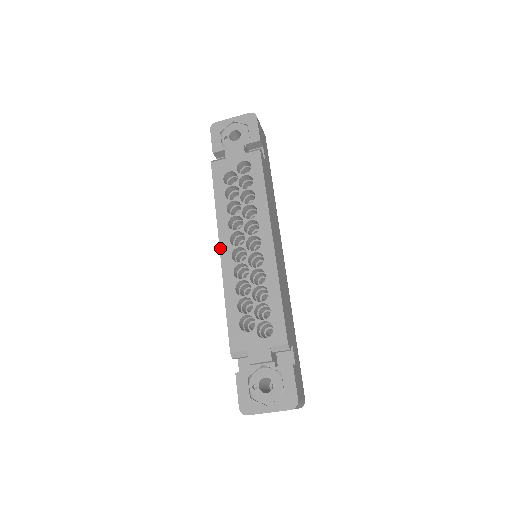
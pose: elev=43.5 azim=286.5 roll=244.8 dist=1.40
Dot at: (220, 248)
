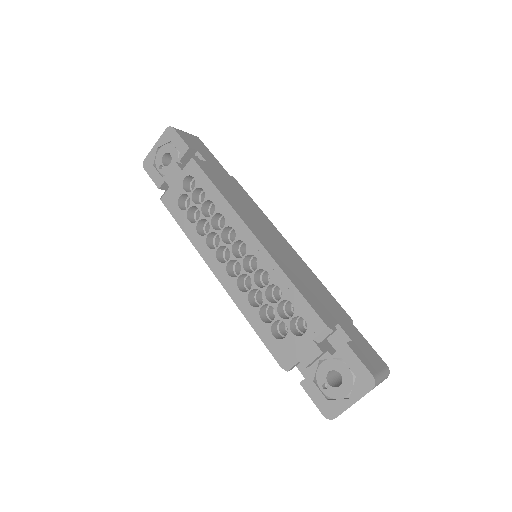
Dot at: (214, 273)
